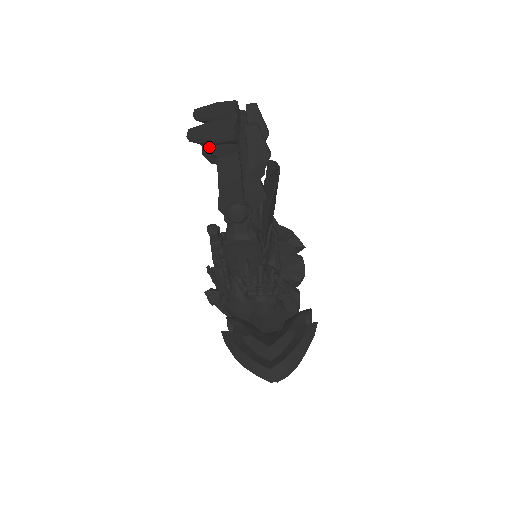
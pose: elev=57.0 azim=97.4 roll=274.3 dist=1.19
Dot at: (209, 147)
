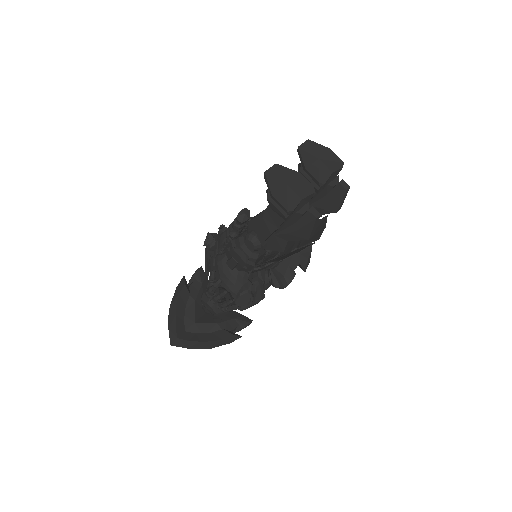
Dot at: occluded
